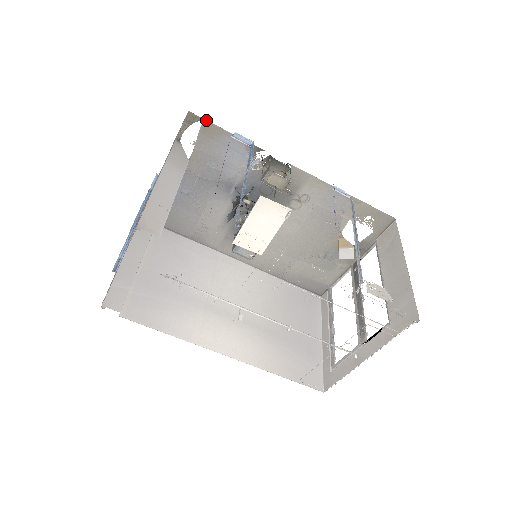
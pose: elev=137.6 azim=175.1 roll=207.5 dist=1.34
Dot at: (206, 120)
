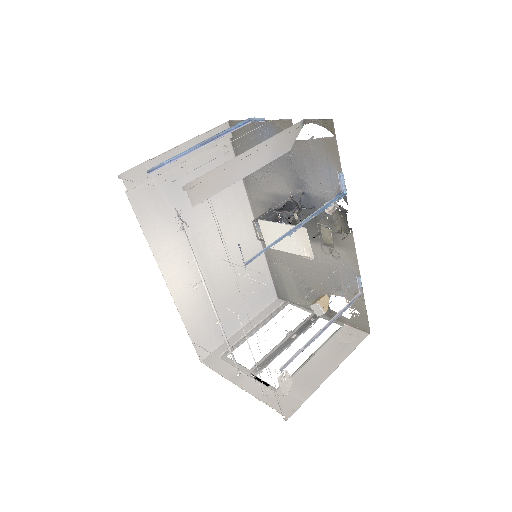
Dot at: occluded
